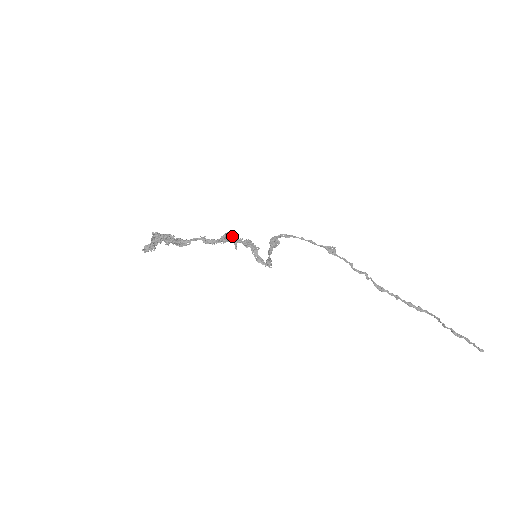
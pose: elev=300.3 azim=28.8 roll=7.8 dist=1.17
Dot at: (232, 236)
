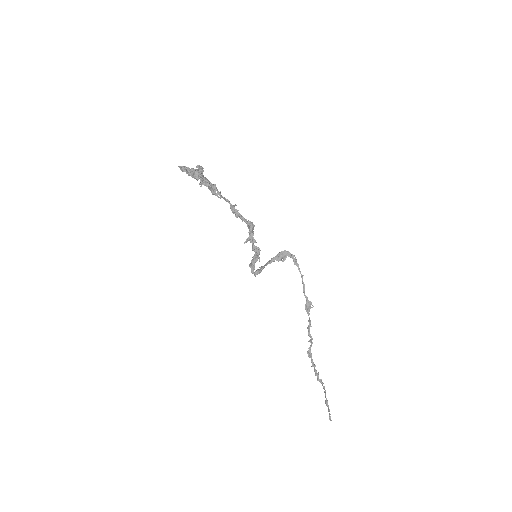
Dot at: (252, 232)
